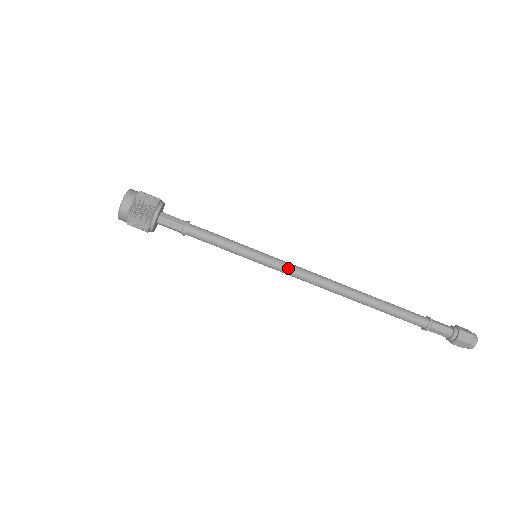
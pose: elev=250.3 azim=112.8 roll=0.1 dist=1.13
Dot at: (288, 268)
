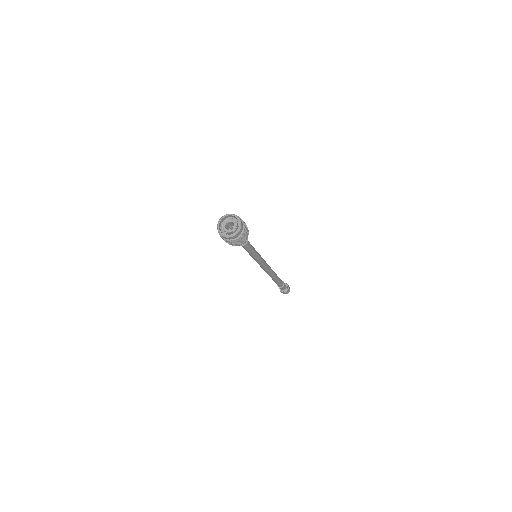
Dot at: (260, 265)
